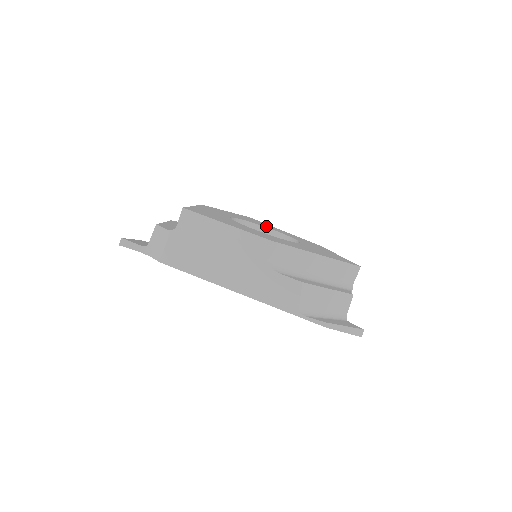
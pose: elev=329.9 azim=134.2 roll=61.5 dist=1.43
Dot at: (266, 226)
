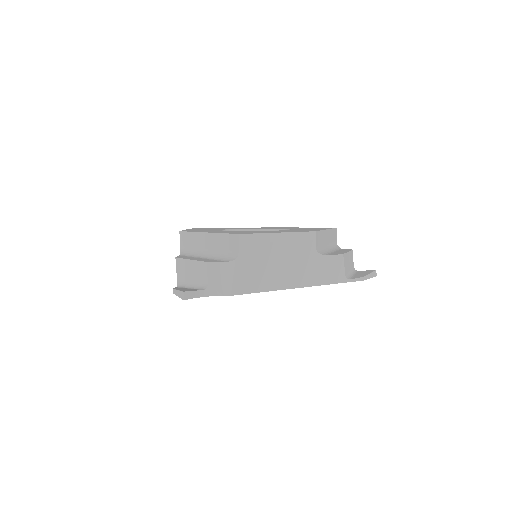
Dot at: occluded
